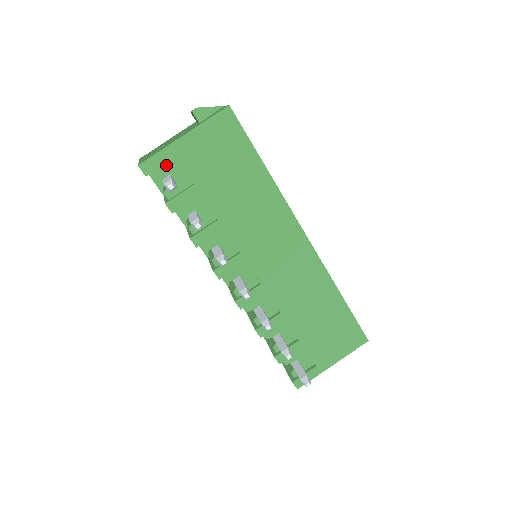
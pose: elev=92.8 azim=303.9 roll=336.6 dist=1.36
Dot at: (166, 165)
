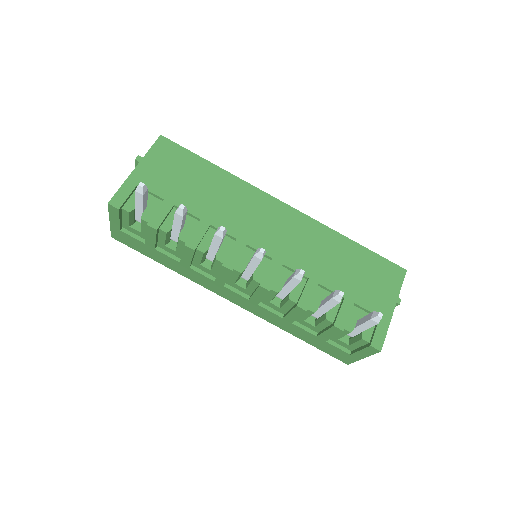
Dot at: (132, 197)
